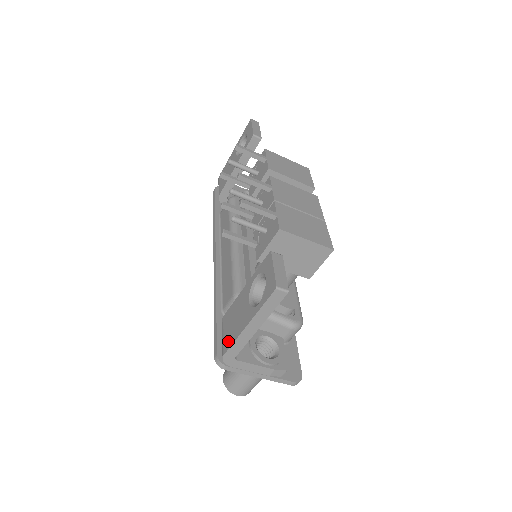
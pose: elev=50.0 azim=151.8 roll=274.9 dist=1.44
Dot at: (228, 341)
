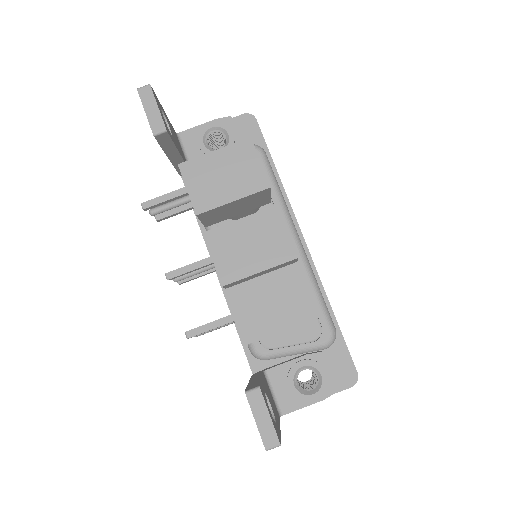
Dot at: occluded
